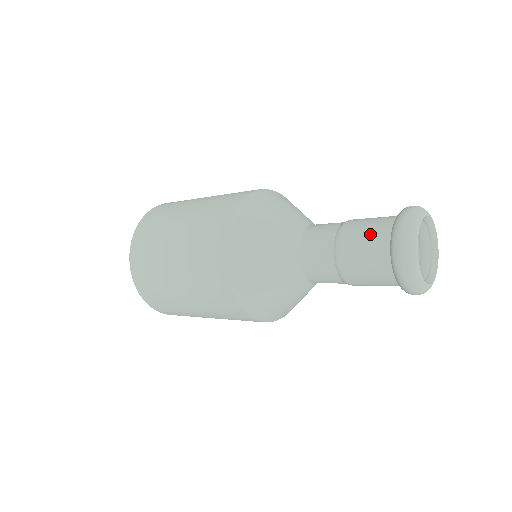
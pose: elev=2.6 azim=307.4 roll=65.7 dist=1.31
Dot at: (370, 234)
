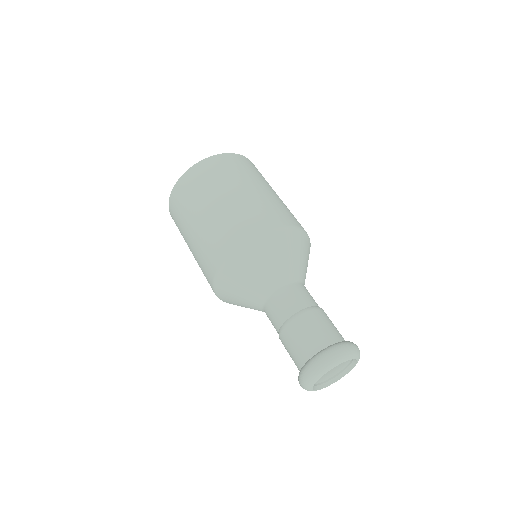
Dot at: occluded
